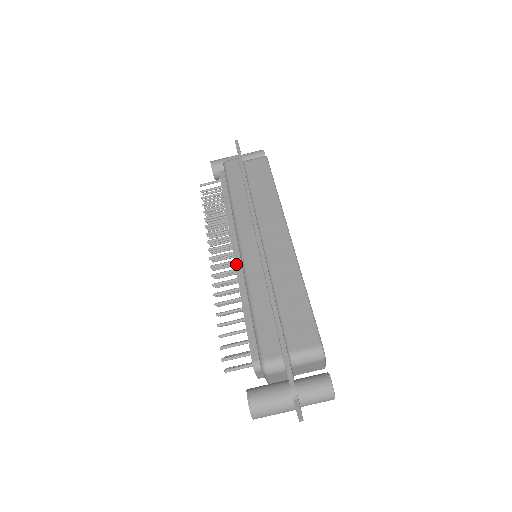
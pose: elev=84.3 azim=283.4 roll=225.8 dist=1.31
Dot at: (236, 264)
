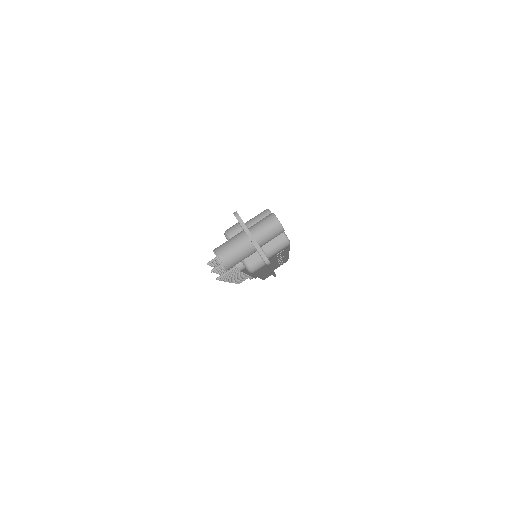
Dot at: occluded
